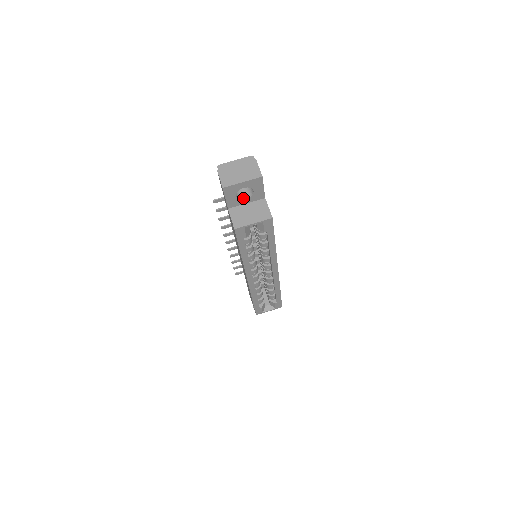
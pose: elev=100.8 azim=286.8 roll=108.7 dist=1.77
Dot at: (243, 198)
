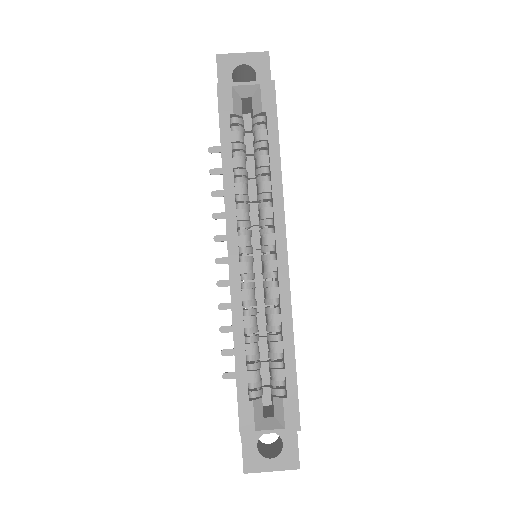
Dot at: occluded
